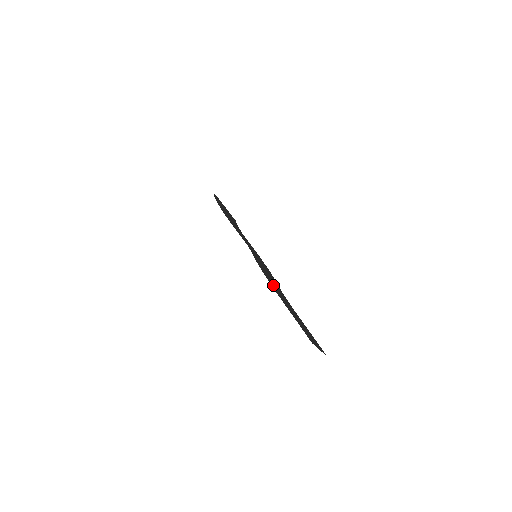
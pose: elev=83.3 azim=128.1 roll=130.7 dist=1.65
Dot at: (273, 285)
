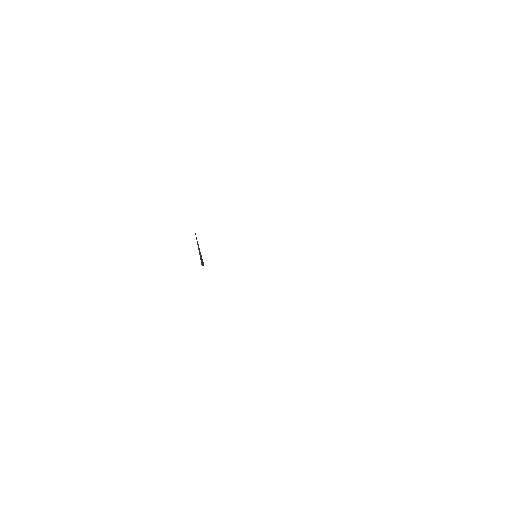
Dot at: occluded
